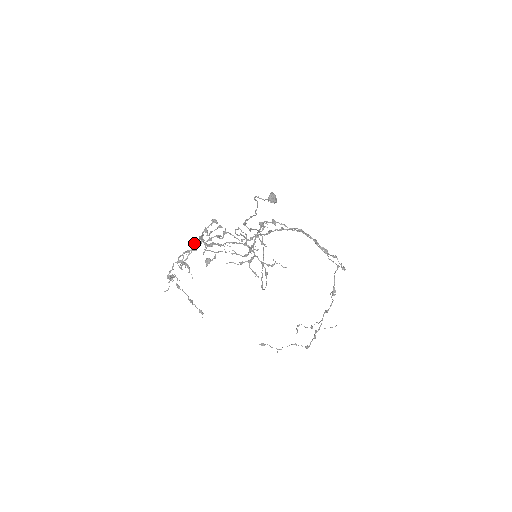
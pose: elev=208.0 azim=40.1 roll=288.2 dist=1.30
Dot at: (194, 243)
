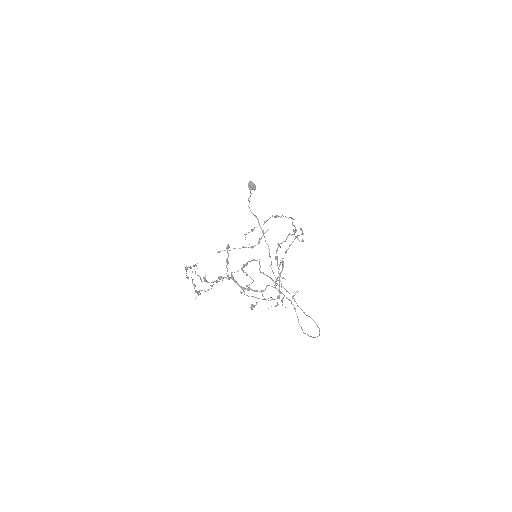
Dot at: (223, 278)
